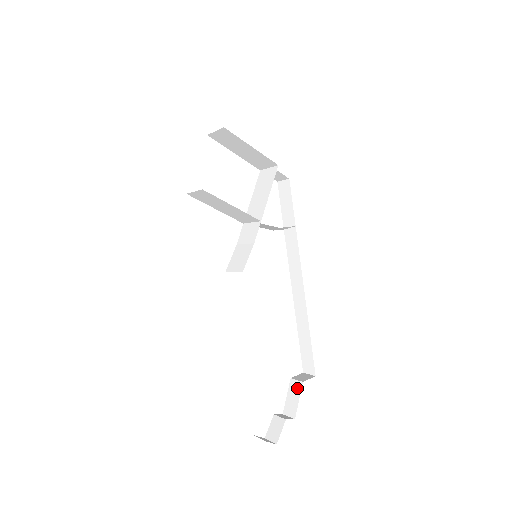
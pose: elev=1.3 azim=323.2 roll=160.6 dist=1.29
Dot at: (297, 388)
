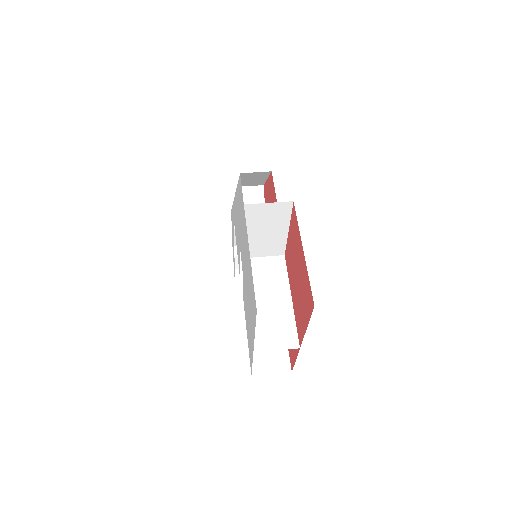
Dot at: occluded
